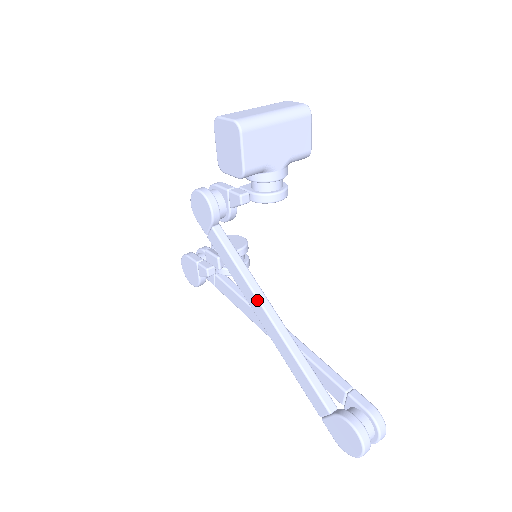
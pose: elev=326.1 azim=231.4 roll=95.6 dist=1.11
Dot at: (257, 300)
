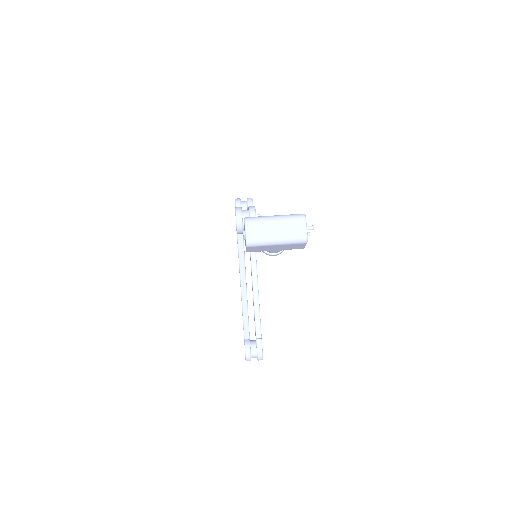
Dot at: (240, 281)
